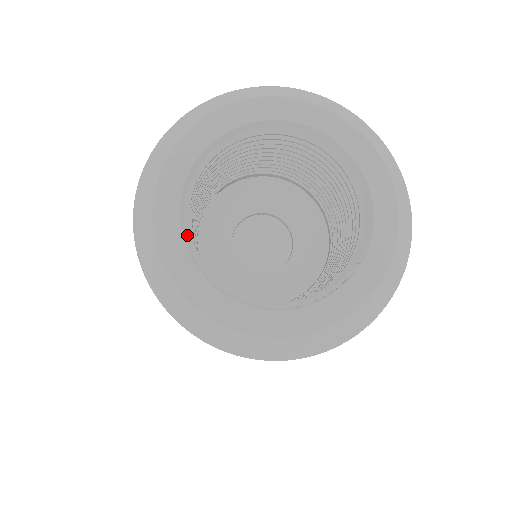
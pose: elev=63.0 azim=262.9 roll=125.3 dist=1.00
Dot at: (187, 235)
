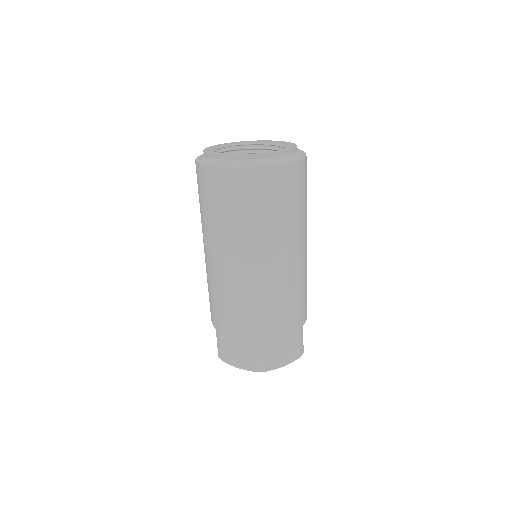
Dot at: occluded
